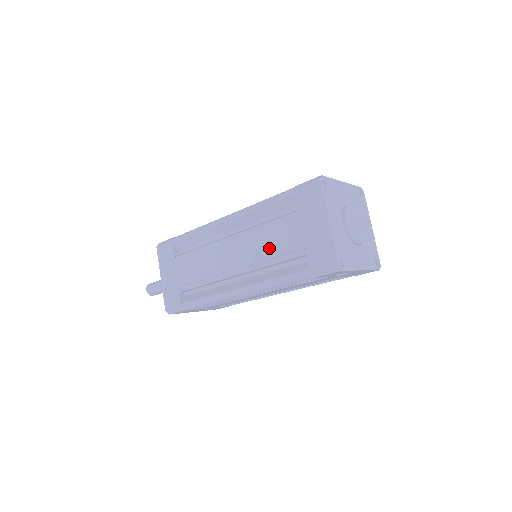
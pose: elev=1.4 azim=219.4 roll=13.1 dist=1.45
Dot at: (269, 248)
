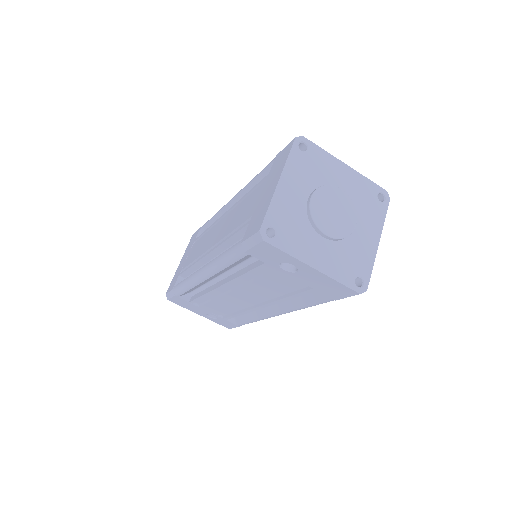
Dot at: (235, 221)
